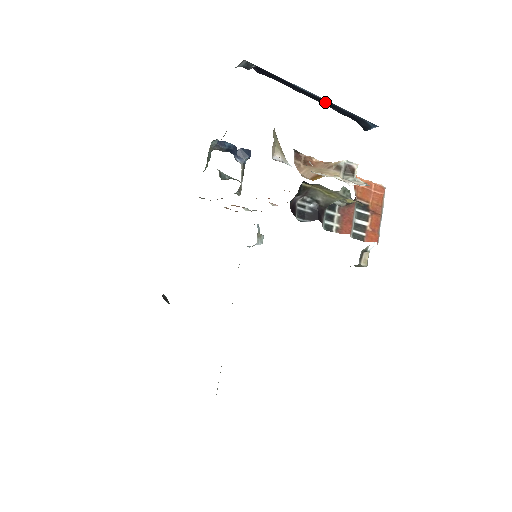
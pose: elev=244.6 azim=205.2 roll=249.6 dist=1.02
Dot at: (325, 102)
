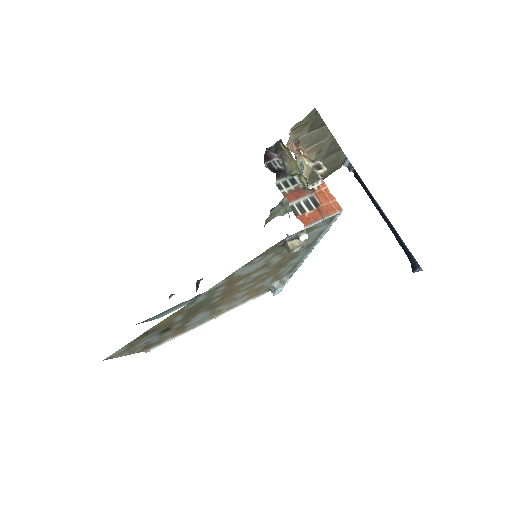
Dot at: (390, 225)
